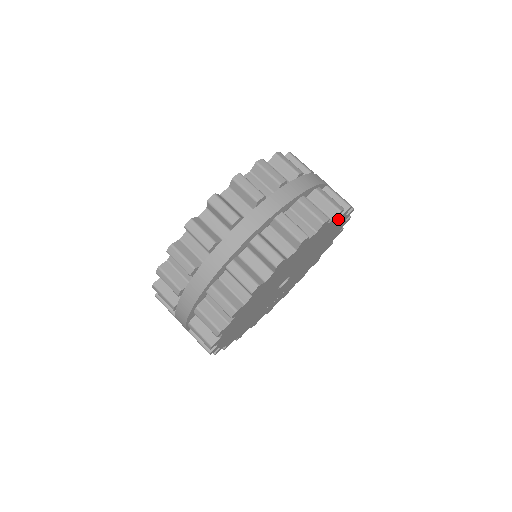
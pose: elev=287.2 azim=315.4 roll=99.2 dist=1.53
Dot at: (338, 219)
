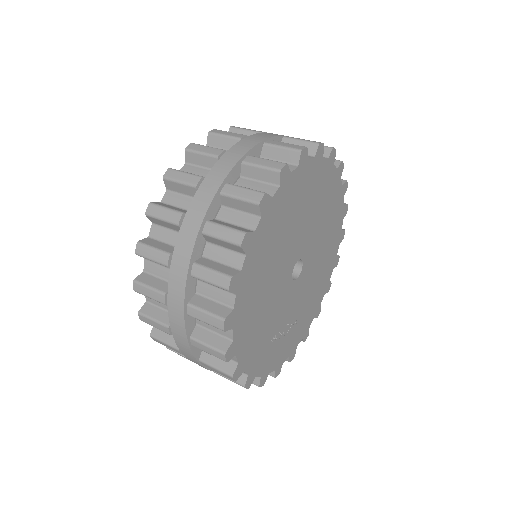
Dot at: (339, 189)
